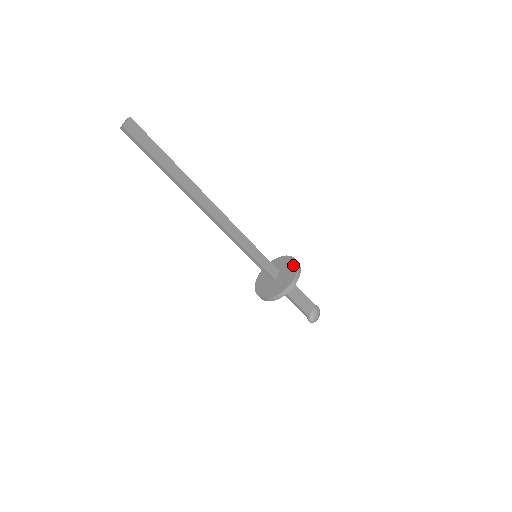
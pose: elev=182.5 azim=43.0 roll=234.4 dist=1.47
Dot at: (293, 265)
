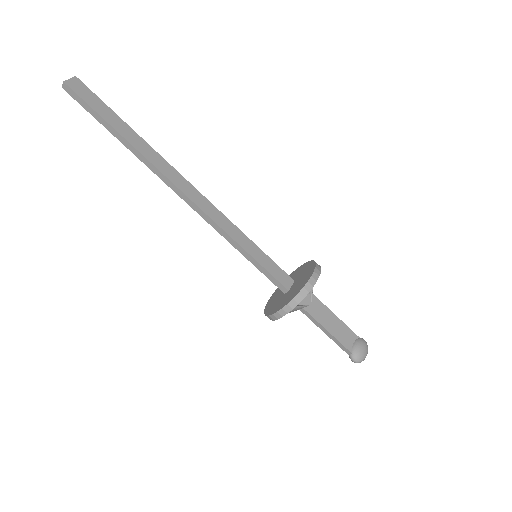
Dot at: (310, 267)
